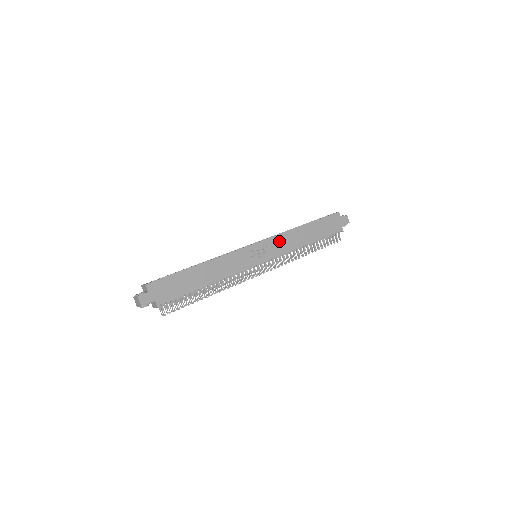
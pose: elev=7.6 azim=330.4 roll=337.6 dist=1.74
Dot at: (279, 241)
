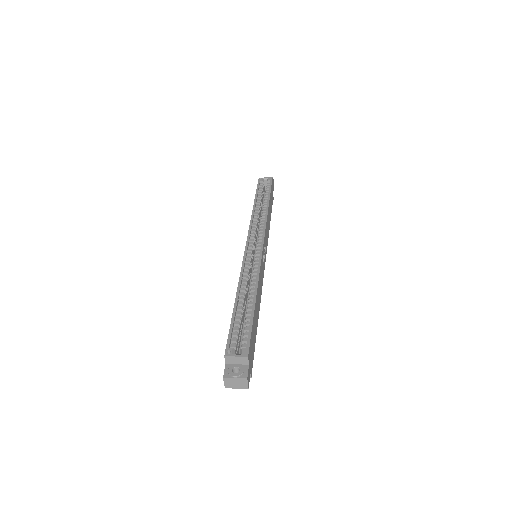
Dot at: (266, 231)
